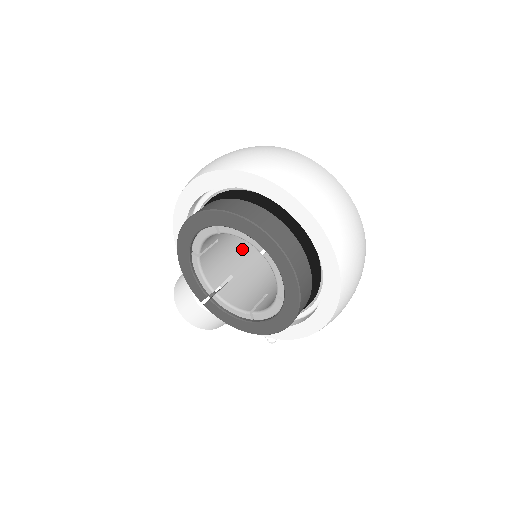
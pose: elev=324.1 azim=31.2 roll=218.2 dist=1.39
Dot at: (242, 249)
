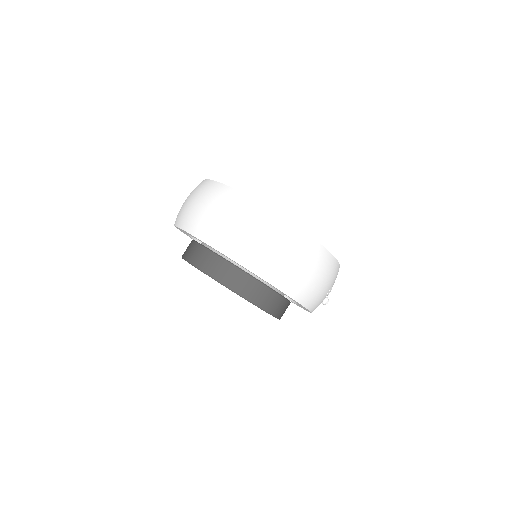
Dot at: occluded
